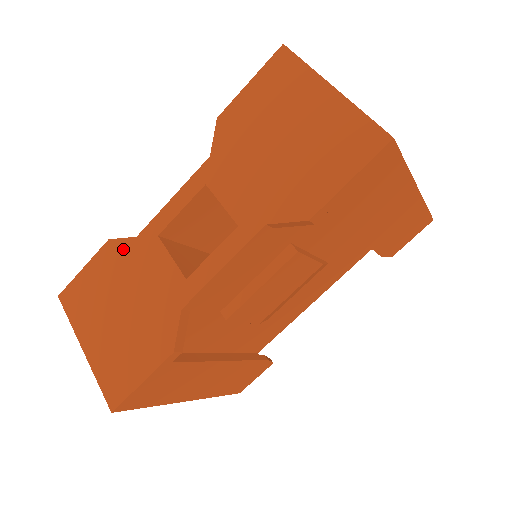
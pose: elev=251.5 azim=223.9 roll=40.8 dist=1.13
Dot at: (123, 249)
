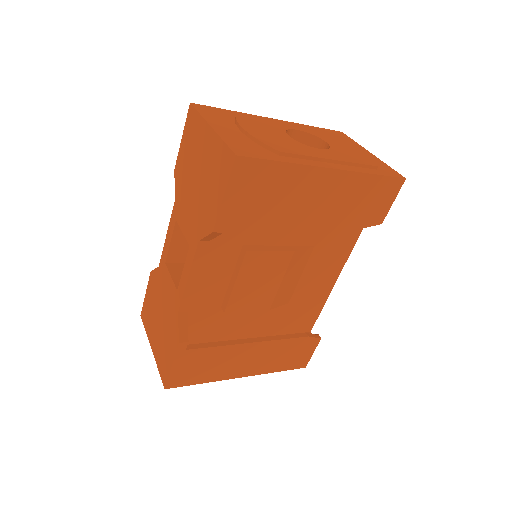
Dot at: (156, 277)
